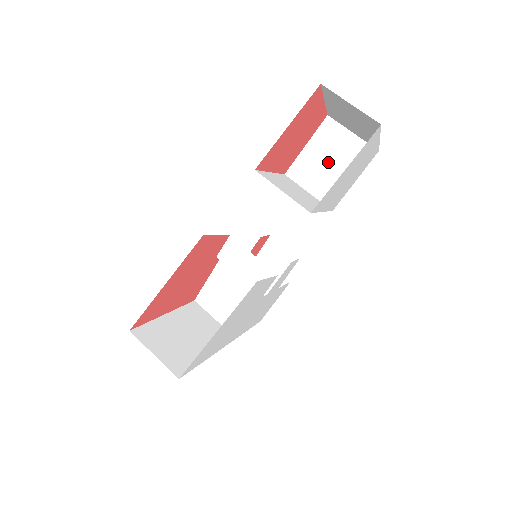
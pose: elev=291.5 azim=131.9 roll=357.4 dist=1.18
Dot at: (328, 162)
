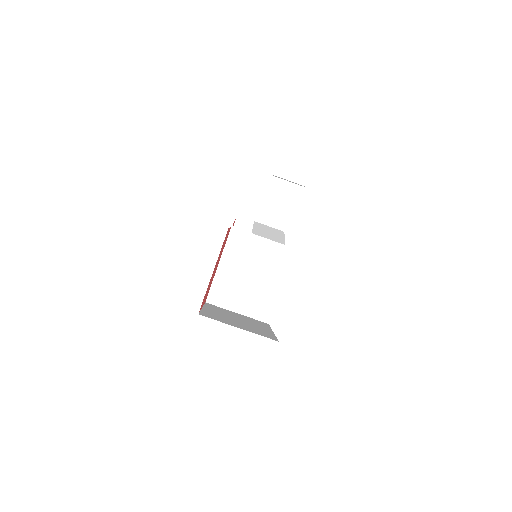
Dot at: occluded
